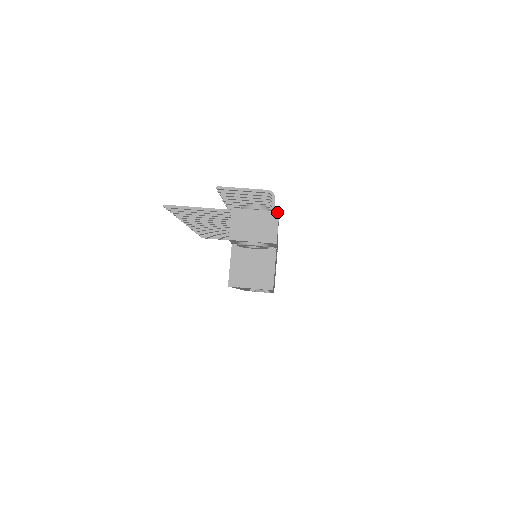
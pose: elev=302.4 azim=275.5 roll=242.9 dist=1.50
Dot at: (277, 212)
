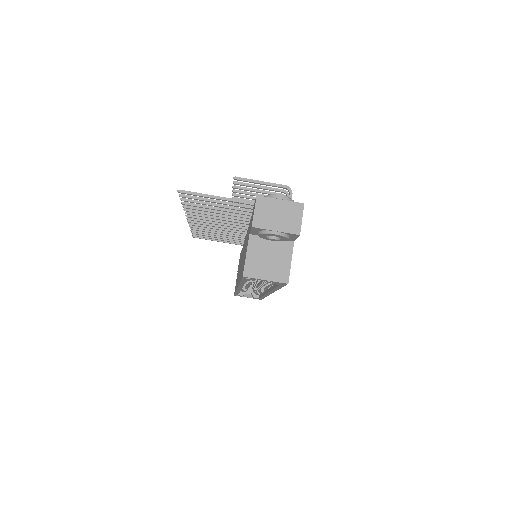
Dot at: (302, 204)
